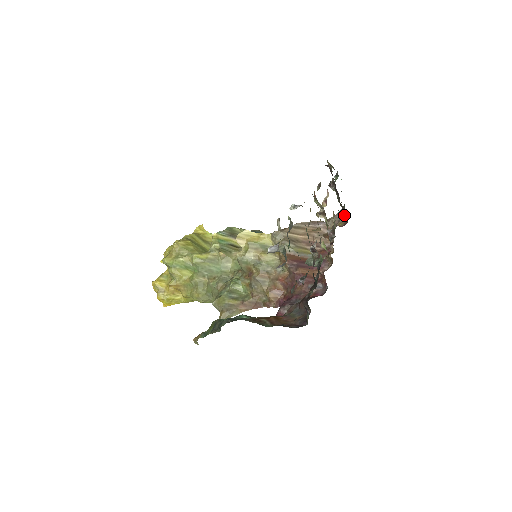
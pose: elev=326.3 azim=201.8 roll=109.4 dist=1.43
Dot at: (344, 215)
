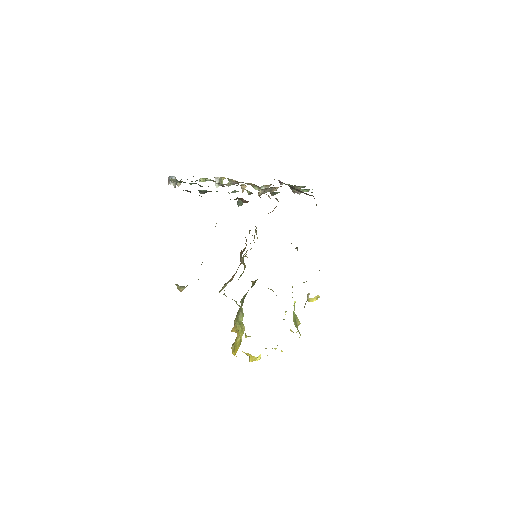
Dot at: (314, 198)
